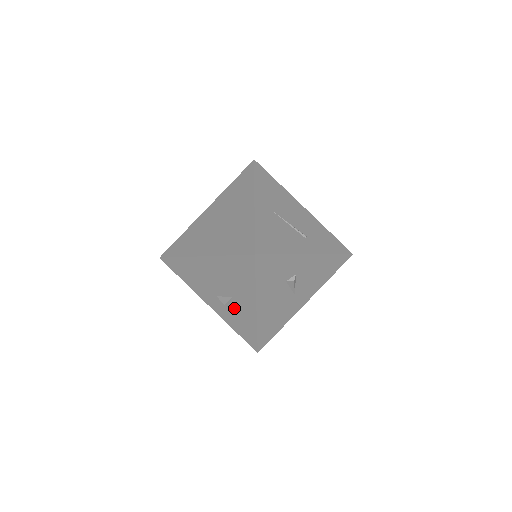
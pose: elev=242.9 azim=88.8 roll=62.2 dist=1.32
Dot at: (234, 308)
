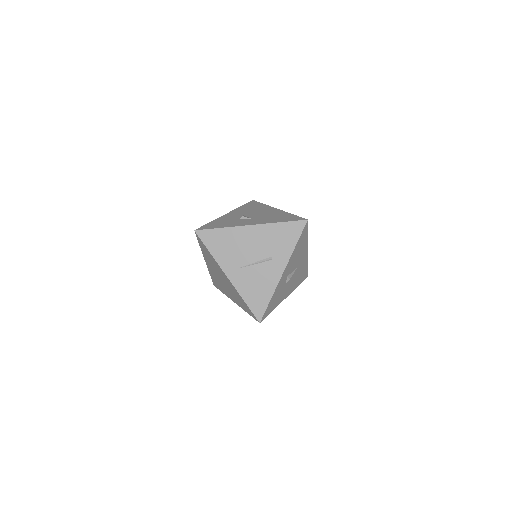
Dot at: occluded
